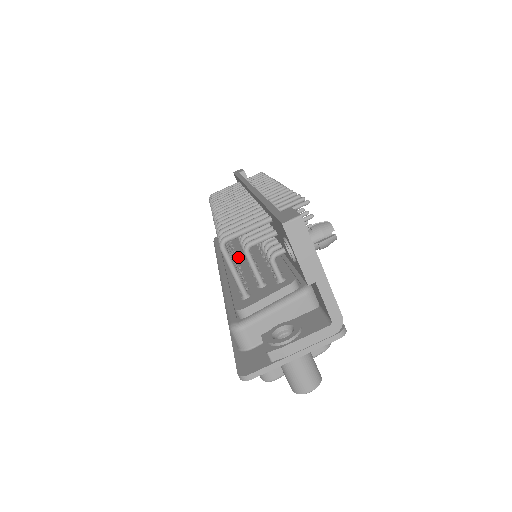
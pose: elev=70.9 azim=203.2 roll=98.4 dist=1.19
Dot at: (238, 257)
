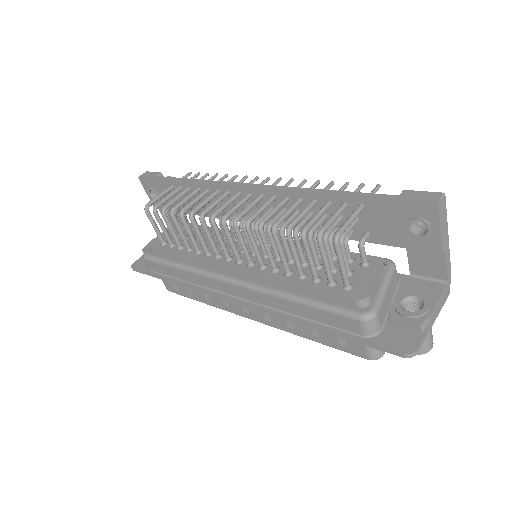
Dot at: (251, 260)
